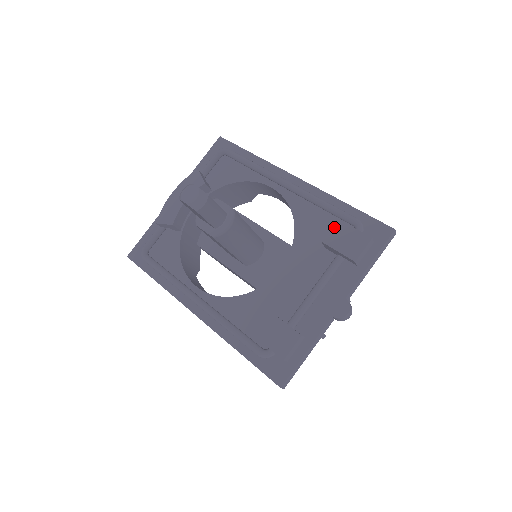
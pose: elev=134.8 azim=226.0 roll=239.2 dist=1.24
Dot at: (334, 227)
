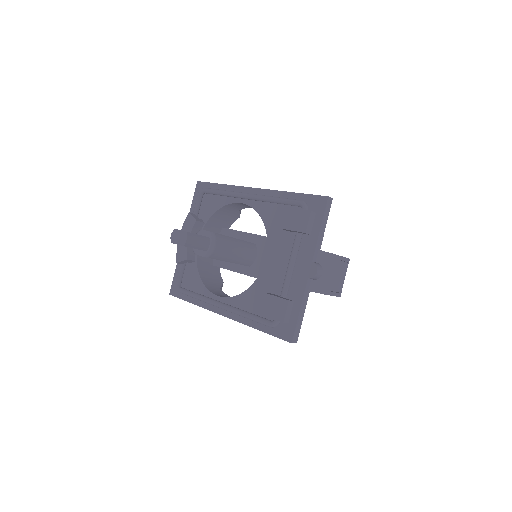
Dot at: (285, 214)
